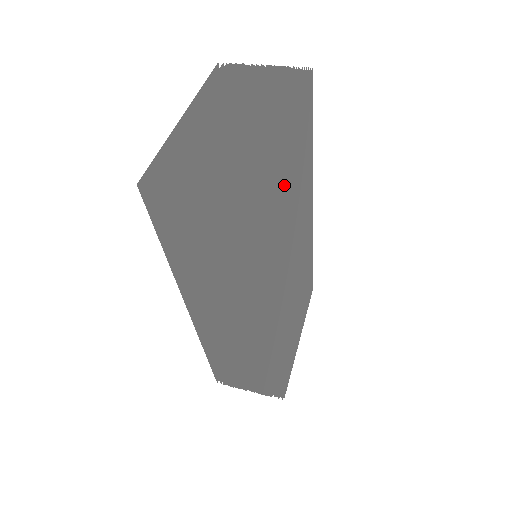
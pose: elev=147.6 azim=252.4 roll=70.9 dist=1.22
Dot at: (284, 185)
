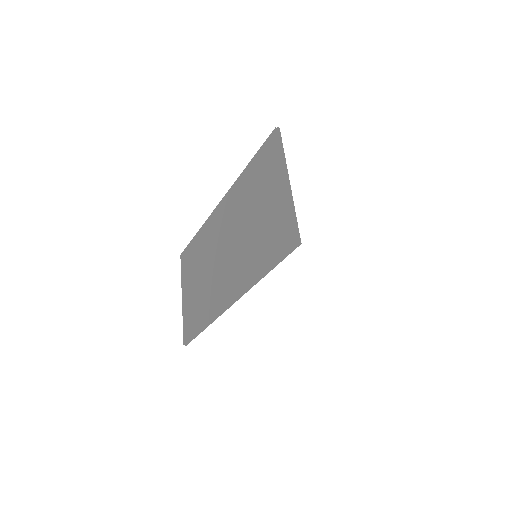
Dot at: occluded
